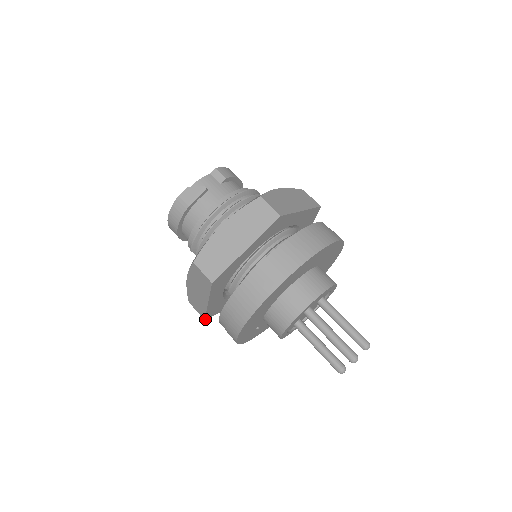
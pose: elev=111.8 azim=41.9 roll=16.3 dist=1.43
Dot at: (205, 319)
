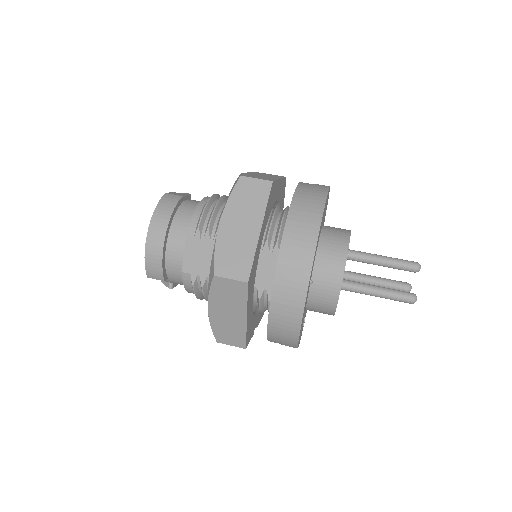
Dot at: (248, 282)
